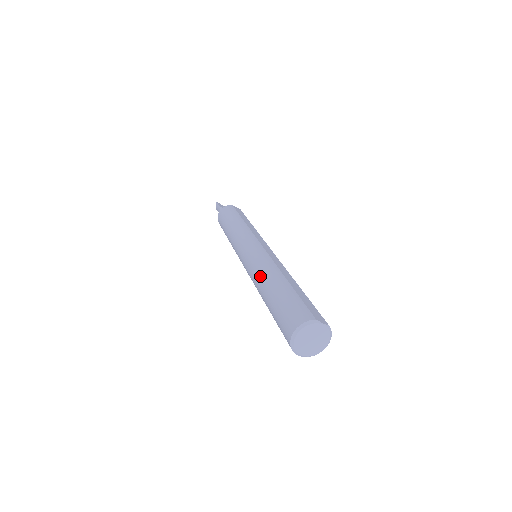
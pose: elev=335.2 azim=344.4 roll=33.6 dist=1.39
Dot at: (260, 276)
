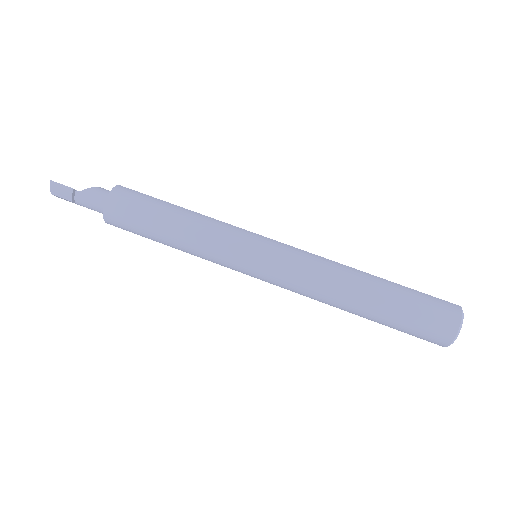
Dot at: (338, 282)
